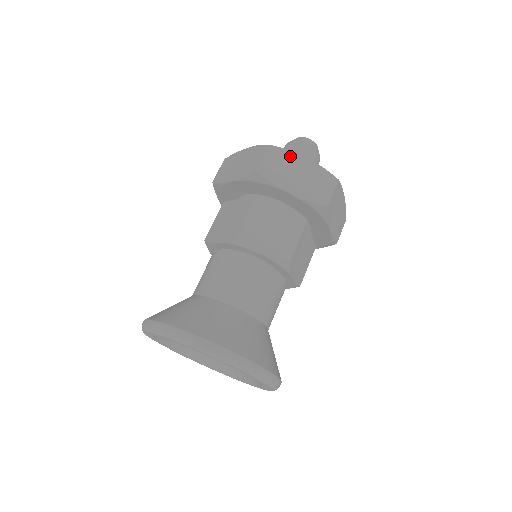
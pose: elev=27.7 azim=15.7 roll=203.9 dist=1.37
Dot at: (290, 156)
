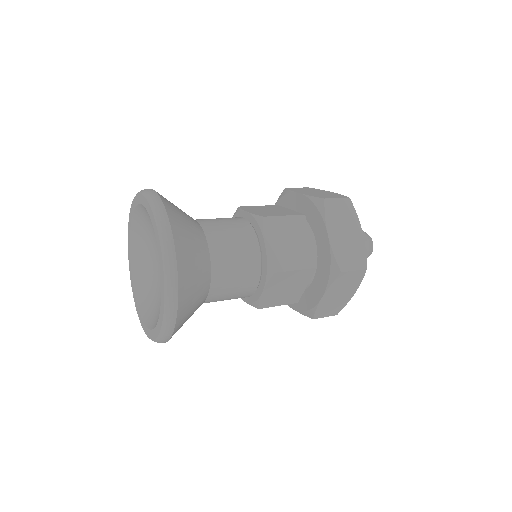
Dot at: (354, 219)
